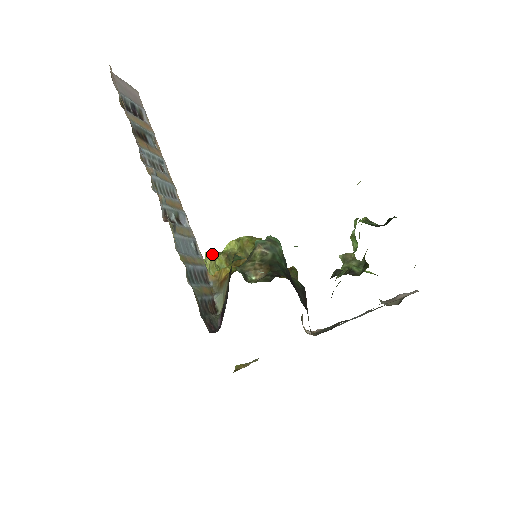
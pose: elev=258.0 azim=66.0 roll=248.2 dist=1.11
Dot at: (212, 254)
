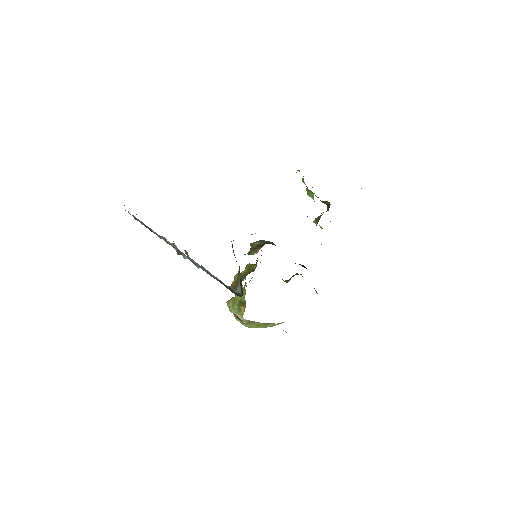
Dot at: (232, 299)
